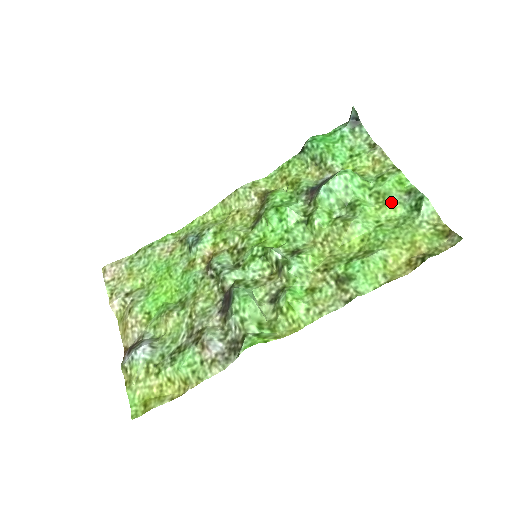
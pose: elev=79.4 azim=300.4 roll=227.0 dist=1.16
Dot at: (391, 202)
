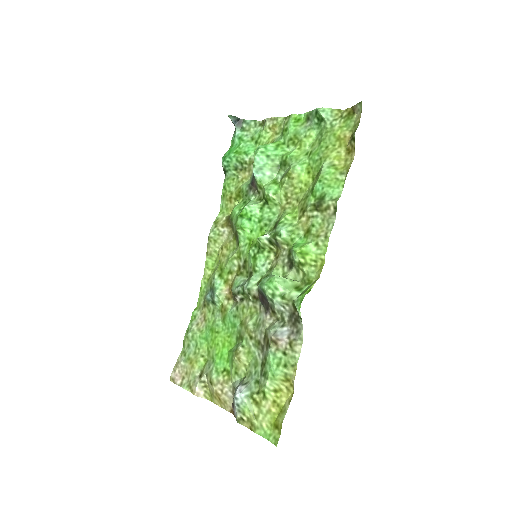
Dot at: (303, 135)
